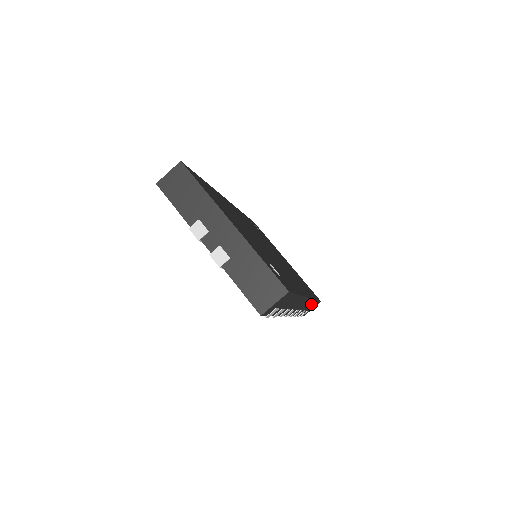
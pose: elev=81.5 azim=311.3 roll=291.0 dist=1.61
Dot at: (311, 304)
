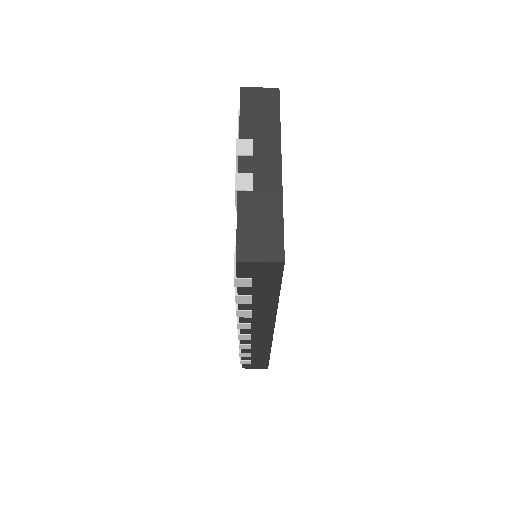
Dot at: (262, 353)
